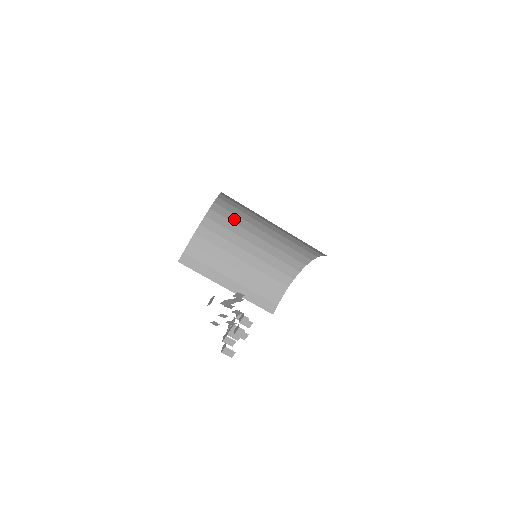
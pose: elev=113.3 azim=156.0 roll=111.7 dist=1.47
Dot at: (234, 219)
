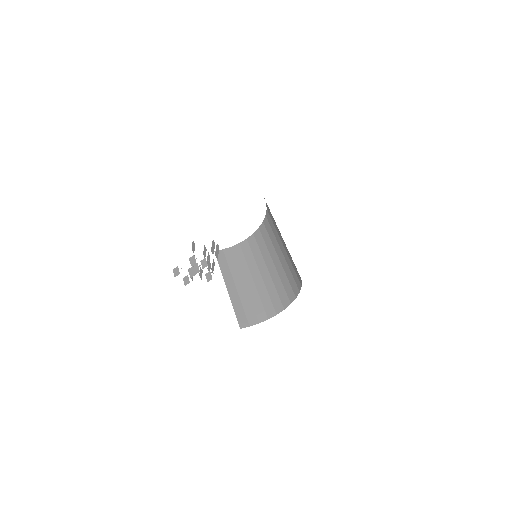
Dot at: (267, 241)
